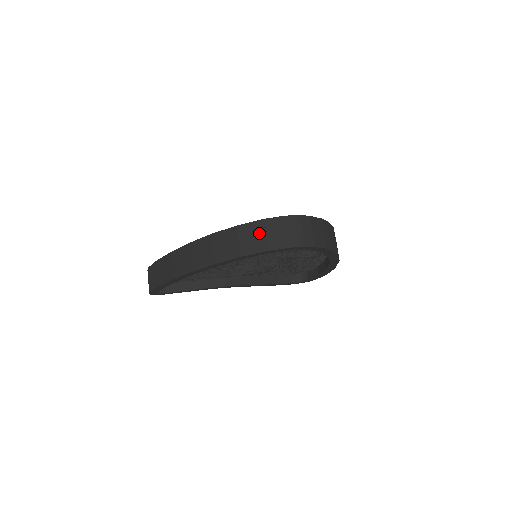
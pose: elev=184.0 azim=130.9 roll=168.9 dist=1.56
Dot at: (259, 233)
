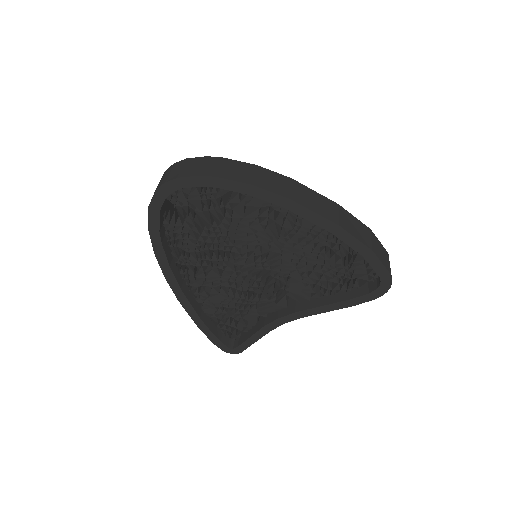
Dot at: occluded
